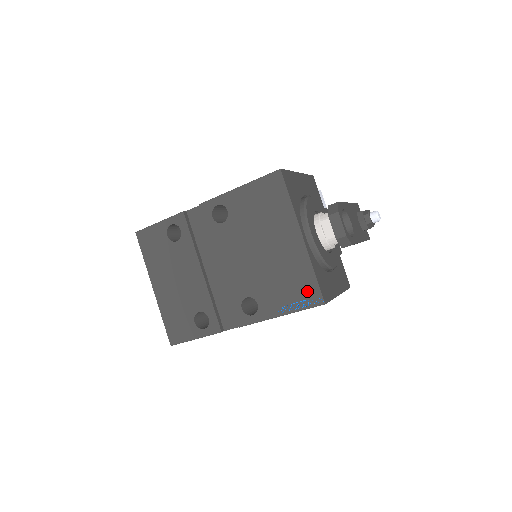
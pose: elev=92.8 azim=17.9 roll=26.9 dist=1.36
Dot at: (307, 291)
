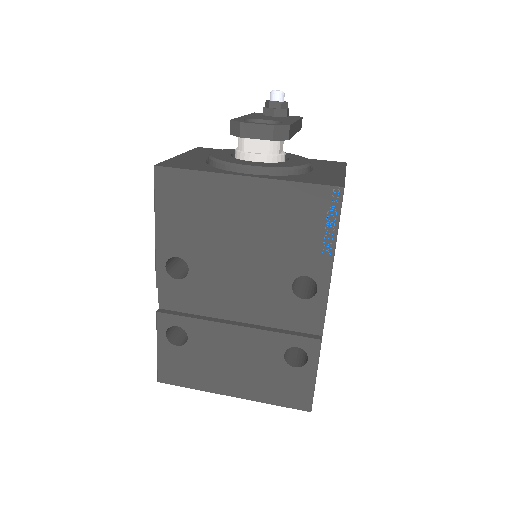
Dot at: (317, 203)
